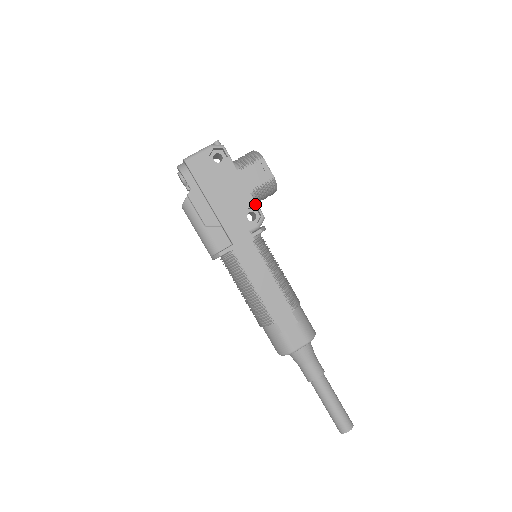
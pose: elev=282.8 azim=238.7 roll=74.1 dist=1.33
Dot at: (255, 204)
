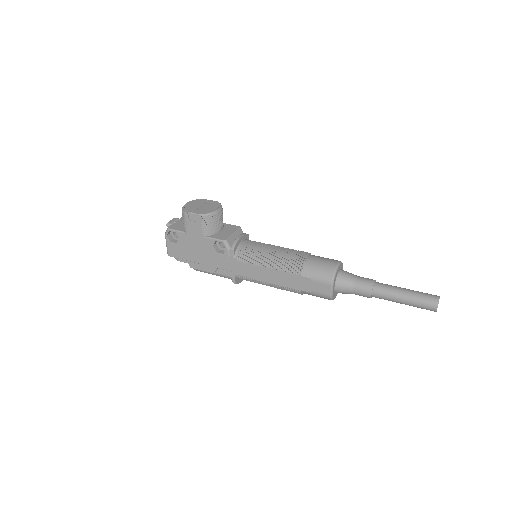
Dot at: (213, 240)
